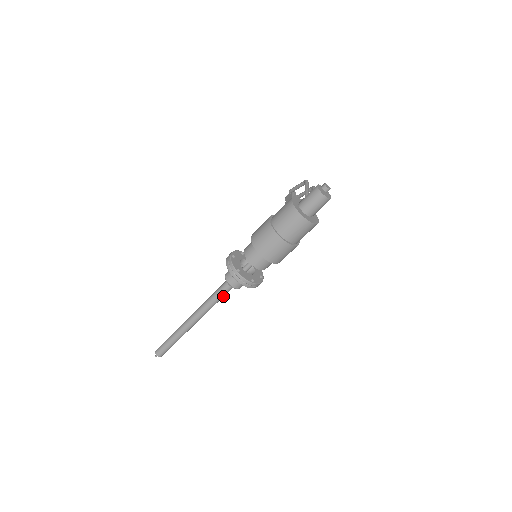
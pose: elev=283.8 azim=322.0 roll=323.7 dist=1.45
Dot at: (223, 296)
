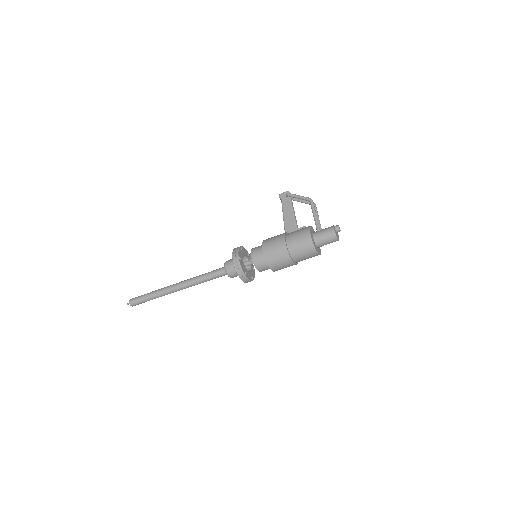
Dot at: (215, 278)
